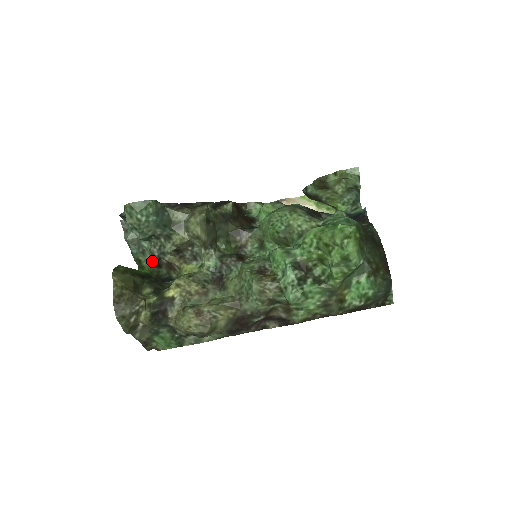
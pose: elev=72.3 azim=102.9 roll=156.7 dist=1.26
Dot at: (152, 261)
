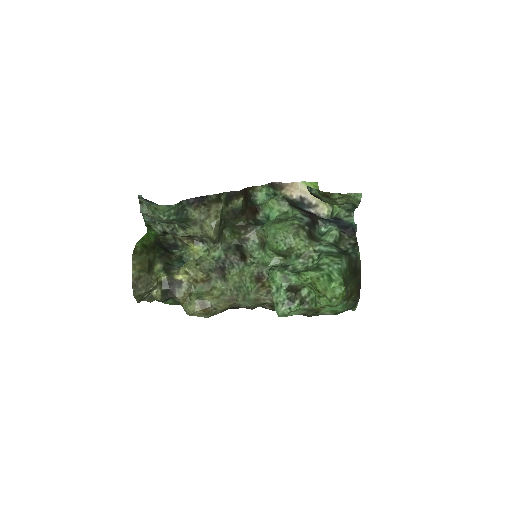
Dot at: (162, 230)
